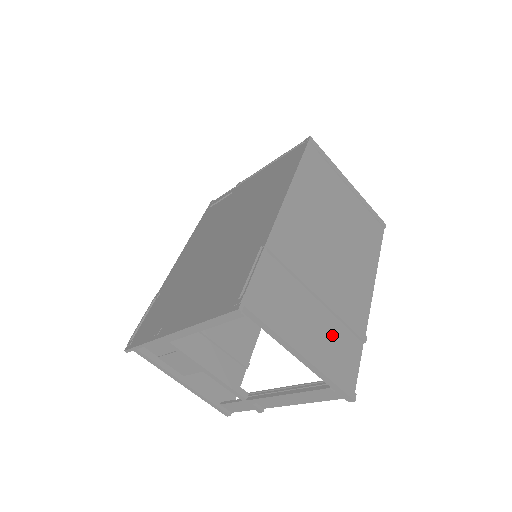
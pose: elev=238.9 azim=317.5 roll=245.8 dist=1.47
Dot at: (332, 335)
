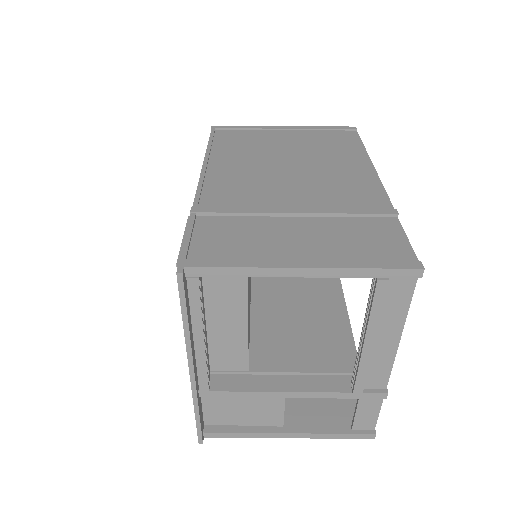
Dot at: (340, 233)
